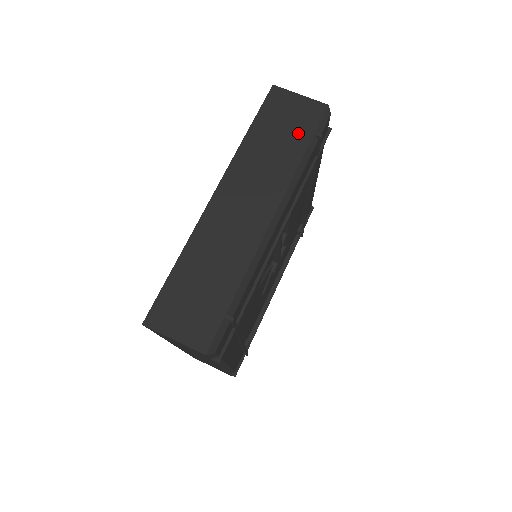
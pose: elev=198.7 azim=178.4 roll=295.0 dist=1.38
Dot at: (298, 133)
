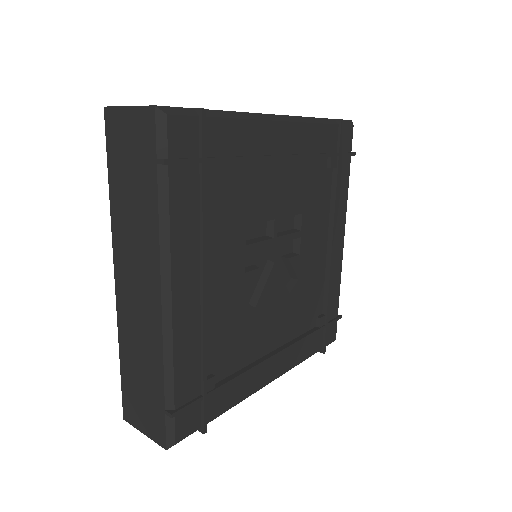
Dot at: (144, 169)
